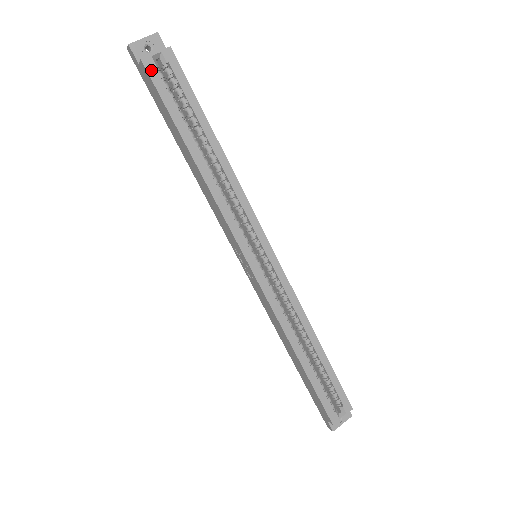
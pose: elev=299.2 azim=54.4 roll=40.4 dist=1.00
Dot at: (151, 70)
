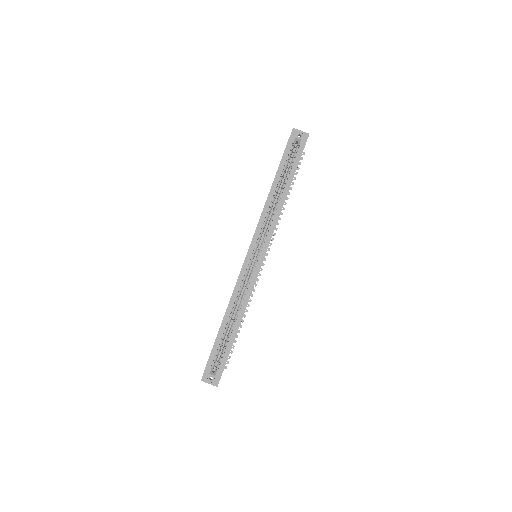
Dot at: (290, 142)
